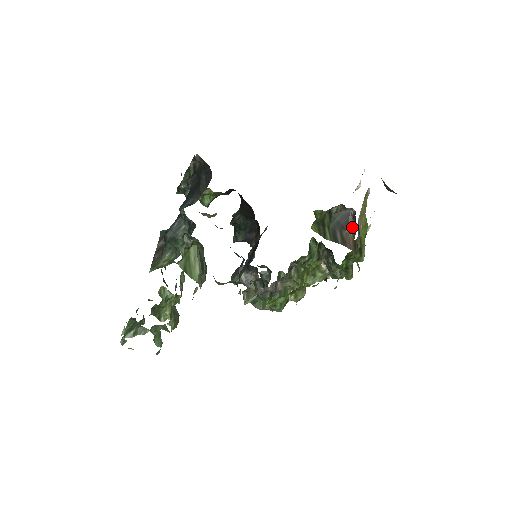
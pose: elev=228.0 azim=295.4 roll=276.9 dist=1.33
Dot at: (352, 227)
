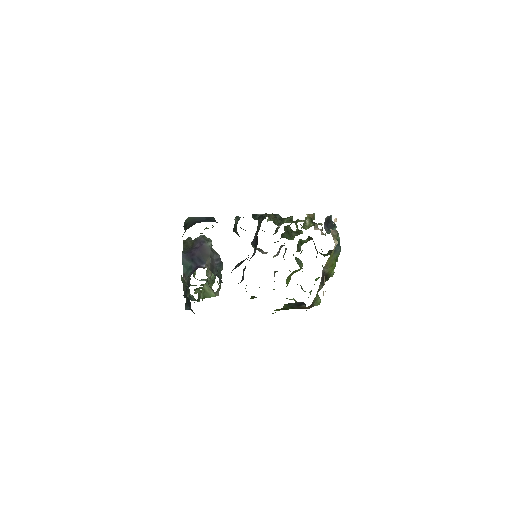
Dot at: (305, 306)
